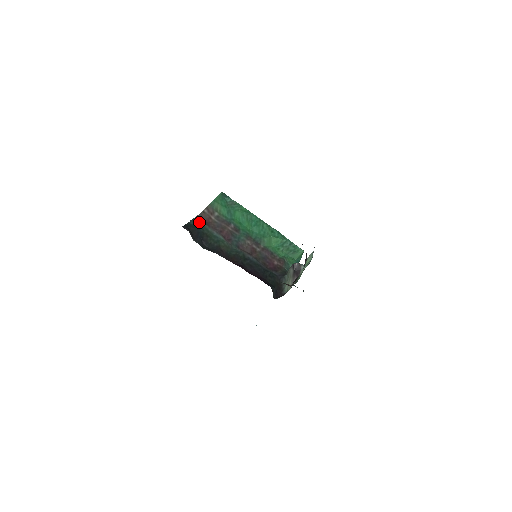
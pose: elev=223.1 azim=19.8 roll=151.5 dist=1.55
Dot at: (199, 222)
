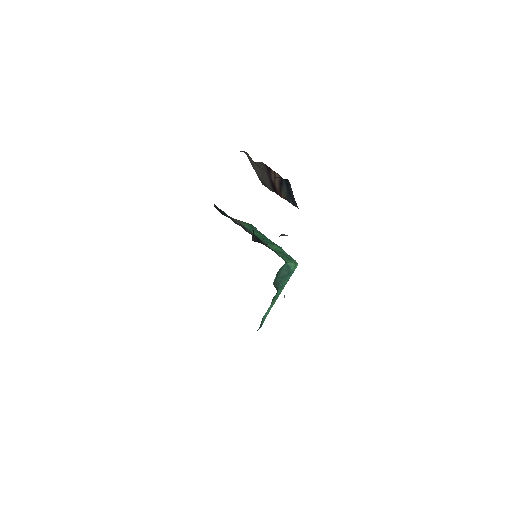
Dot at: occluded
